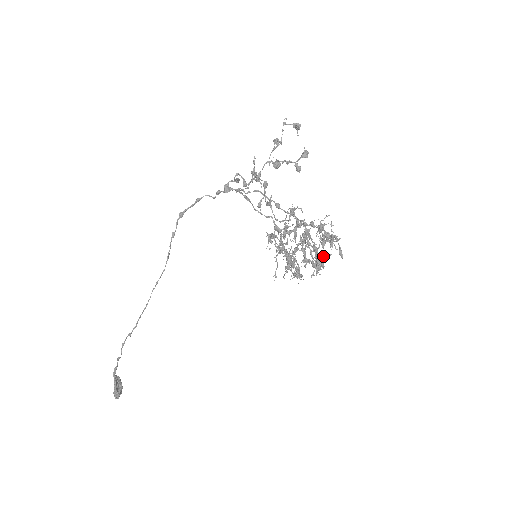
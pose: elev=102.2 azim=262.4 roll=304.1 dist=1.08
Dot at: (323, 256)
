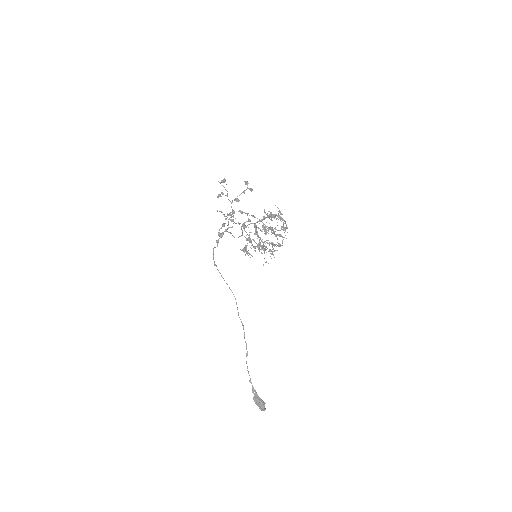
Dot at: (283, 224)
